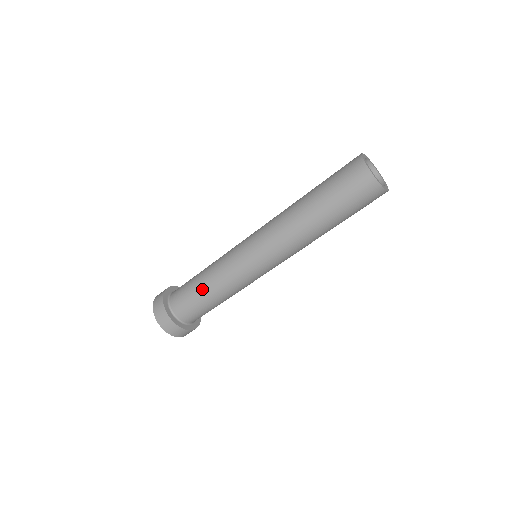
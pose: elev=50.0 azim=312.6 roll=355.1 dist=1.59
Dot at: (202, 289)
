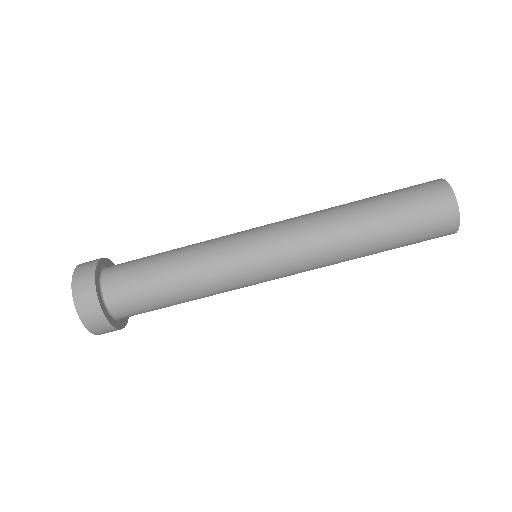
Dot at: (166, 270)
